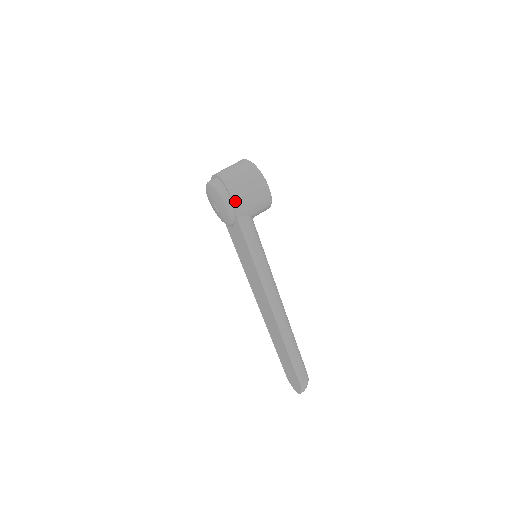
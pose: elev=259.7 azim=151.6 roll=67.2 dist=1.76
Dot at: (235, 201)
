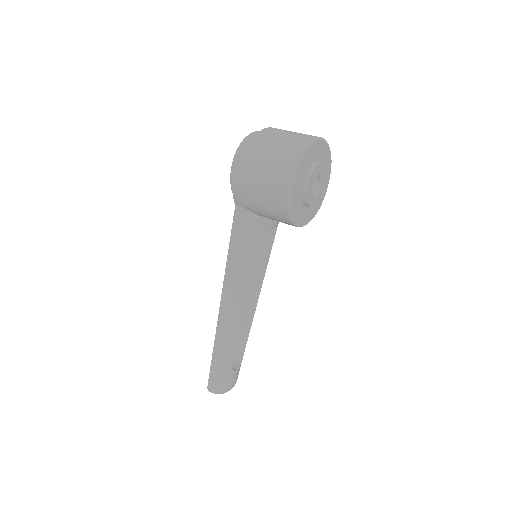
Dot at: (236, 187)
